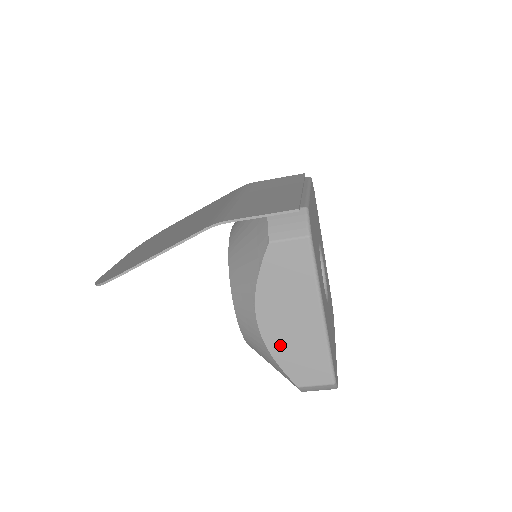
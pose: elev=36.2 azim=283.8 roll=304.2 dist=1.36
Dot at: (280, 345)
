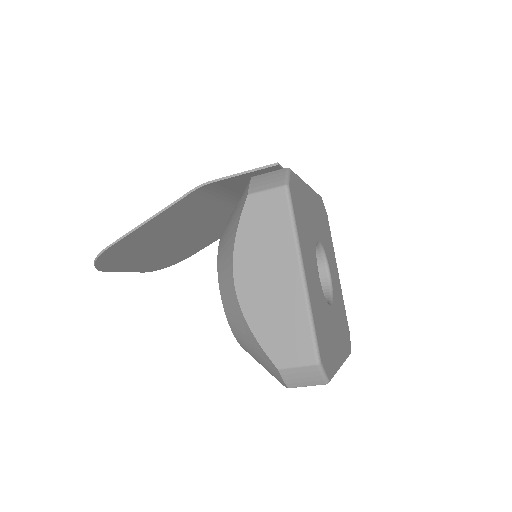
Dot at: (258, 313)
